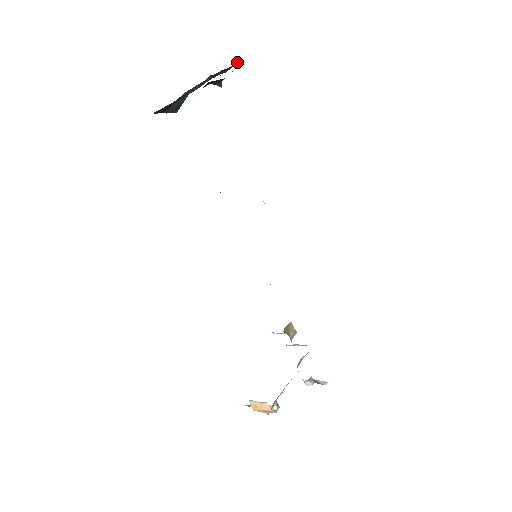
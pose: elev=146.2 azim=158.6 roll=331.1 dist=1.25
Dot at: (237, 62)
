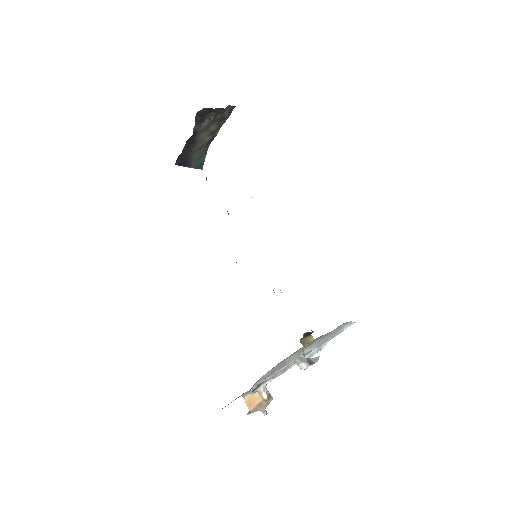
Dot at: (230, 107)
